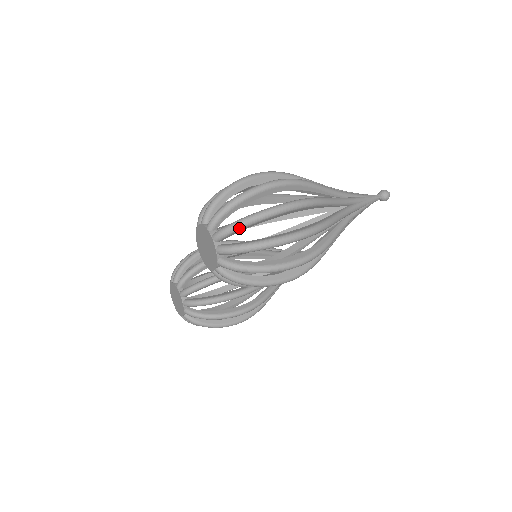
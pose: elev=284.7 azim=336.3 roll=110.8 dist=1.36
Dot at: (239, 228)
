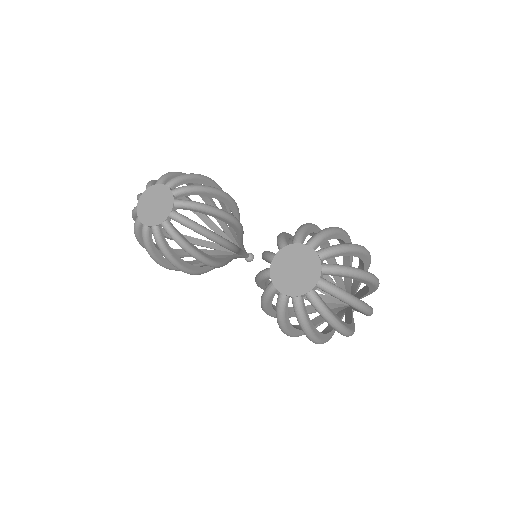
Dot at: (343, 299)
